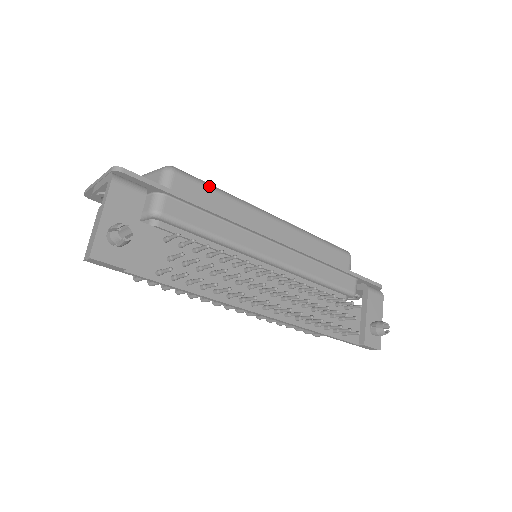
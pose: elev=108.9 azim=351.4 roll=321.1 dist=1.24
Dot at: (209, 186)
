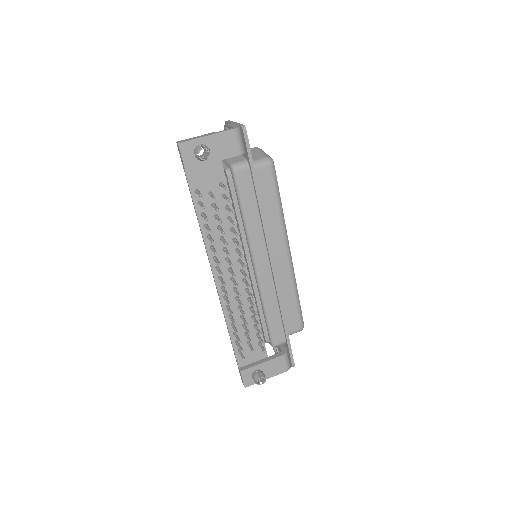
Dot at: (277, 193)
